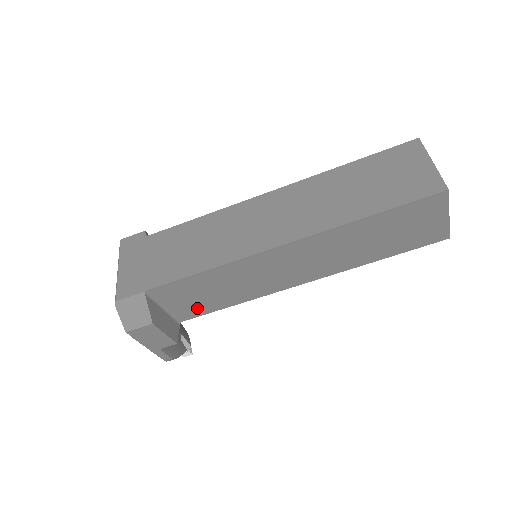
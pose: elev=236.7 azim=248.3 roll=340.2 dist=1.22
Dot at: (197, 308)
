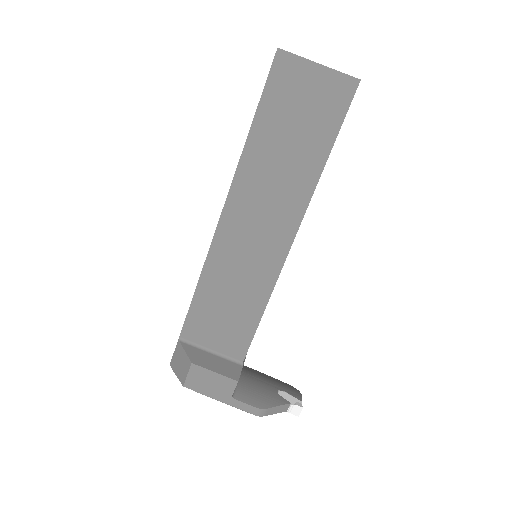
Dot at: (237, 336)
